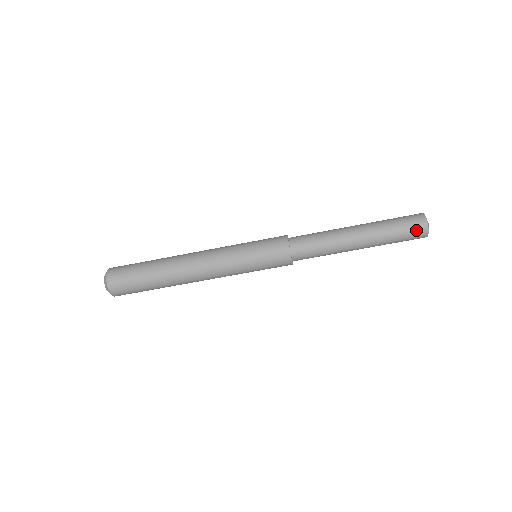
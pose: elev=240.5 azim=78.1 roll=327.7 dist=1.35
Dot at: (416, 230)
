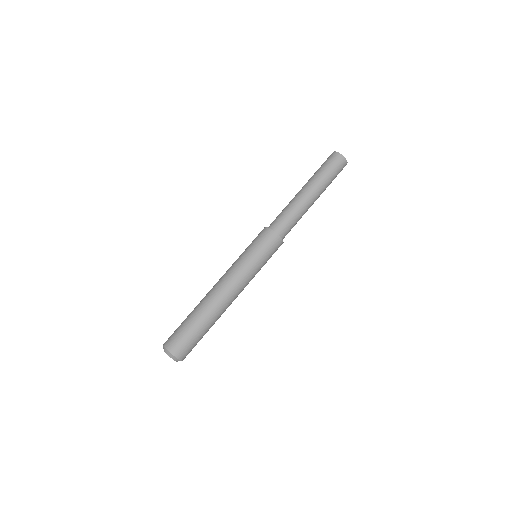
Dot at: (336, 161)
